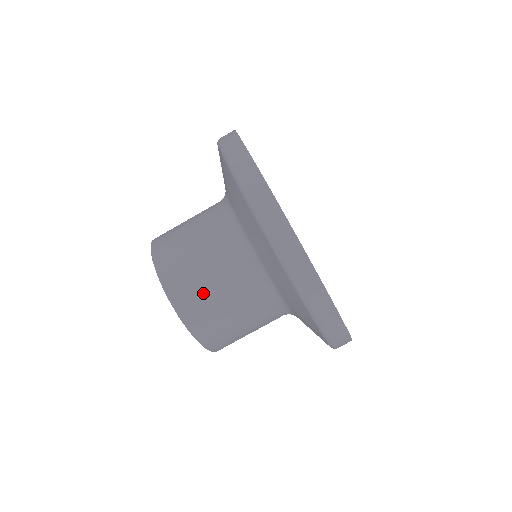
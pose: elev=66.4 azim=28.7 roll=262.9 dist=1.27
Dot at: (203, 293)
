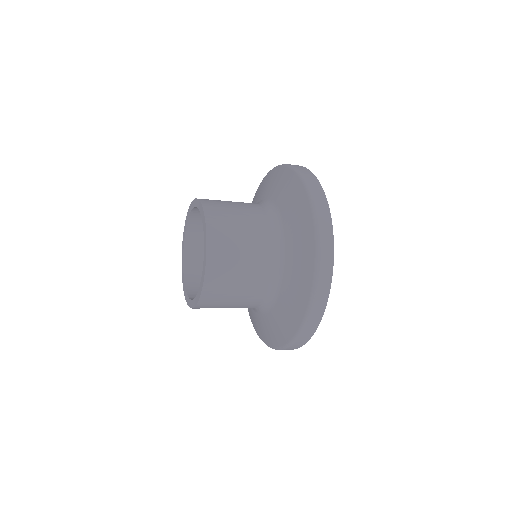
Dot at: (229, 286)
